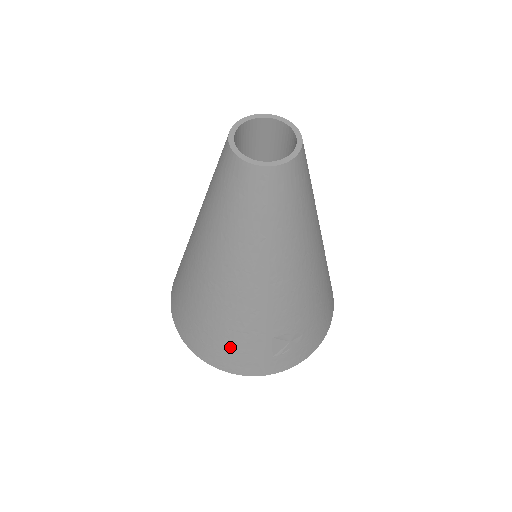
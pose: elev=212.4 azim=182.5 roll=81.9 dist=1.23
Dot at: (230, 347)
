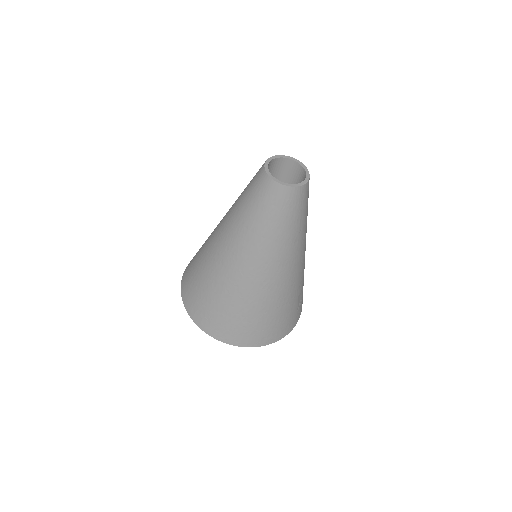
Dot at: (278, 320)
